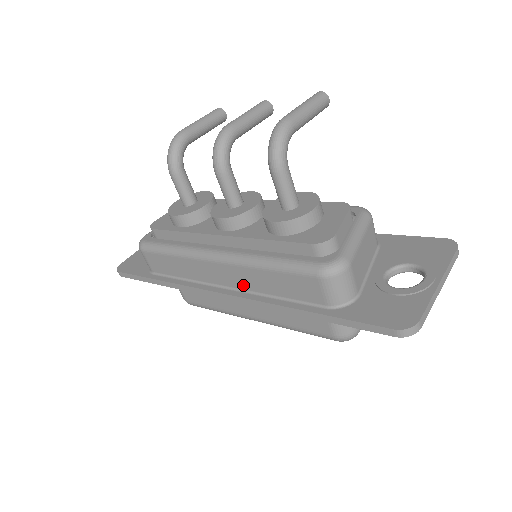
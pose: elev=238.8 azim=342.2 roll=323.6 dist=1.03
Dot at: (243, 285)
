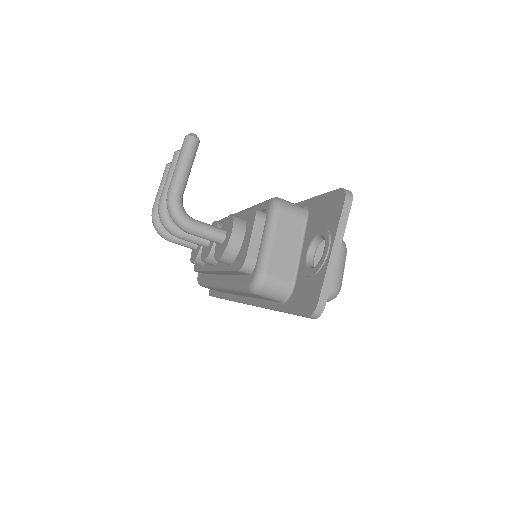
Dot at: occluded
